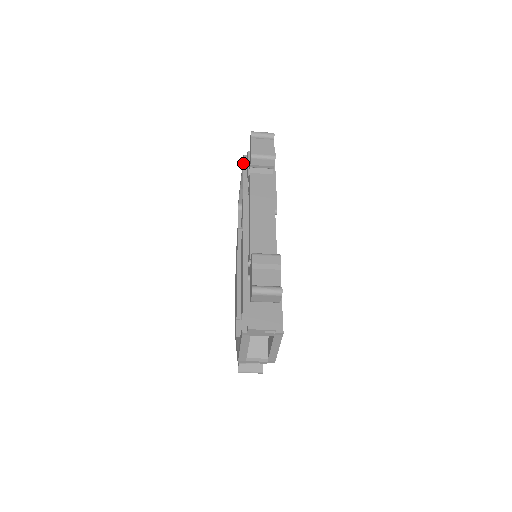
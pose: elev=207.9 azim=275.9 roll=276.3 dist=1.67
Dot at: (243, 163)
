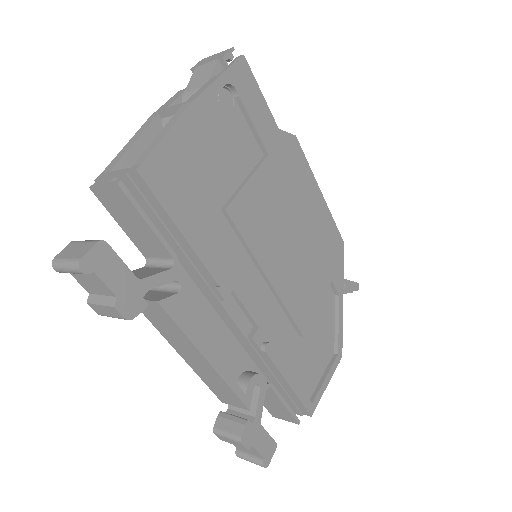
Dot at: occluded
